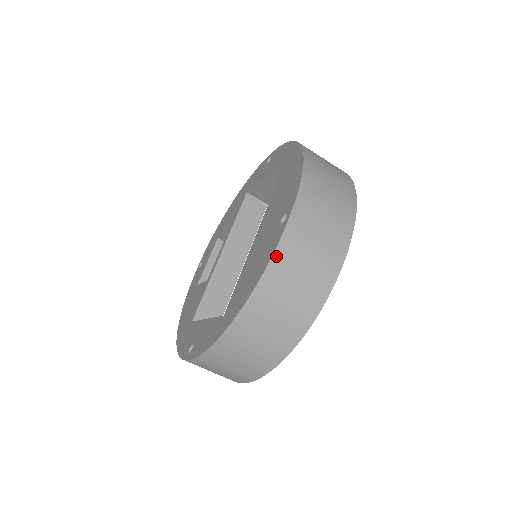
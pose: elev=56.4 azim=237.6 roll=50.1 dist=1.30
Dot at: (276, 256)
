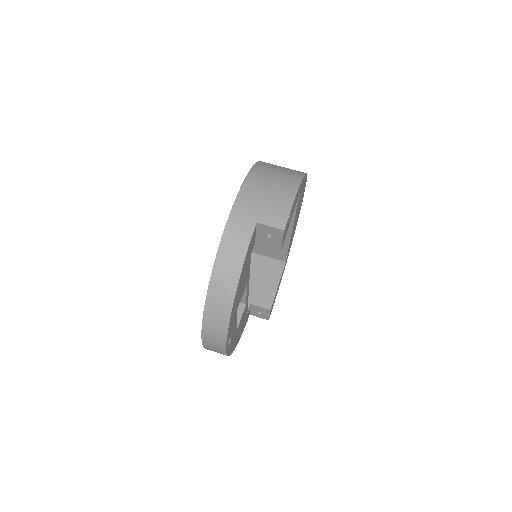
Dot at: occluded
